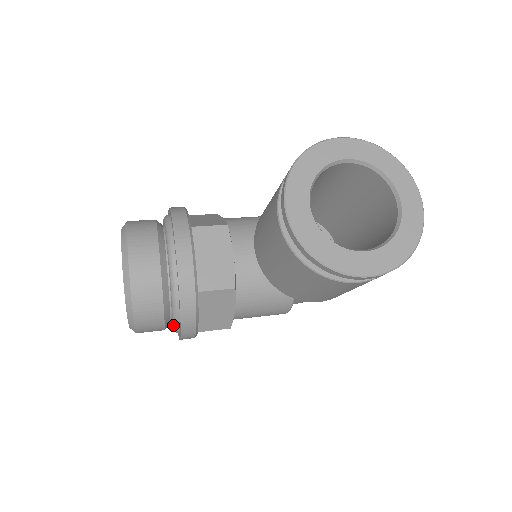
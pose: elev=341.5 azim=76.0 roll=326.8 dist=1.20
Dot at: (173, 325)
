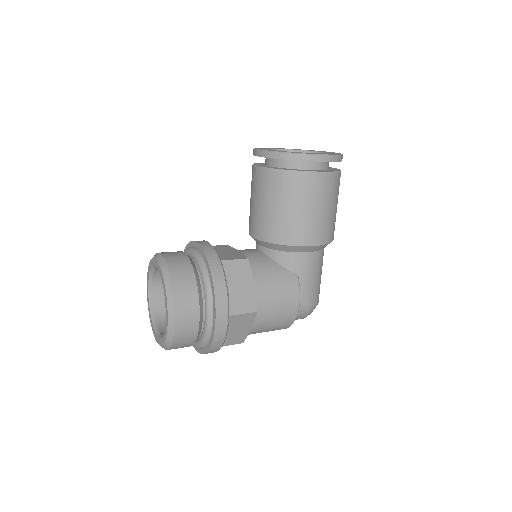
Dot at: (206, 301)
